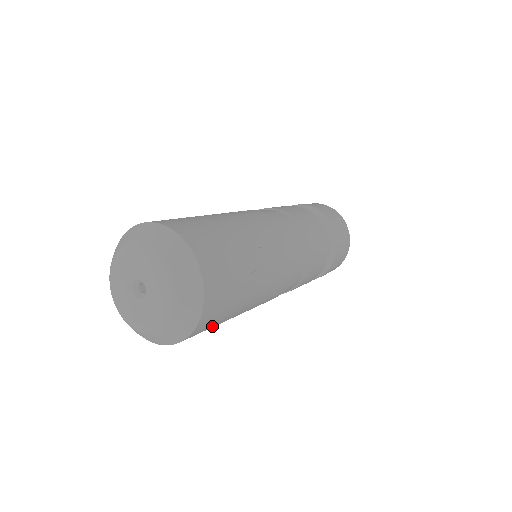
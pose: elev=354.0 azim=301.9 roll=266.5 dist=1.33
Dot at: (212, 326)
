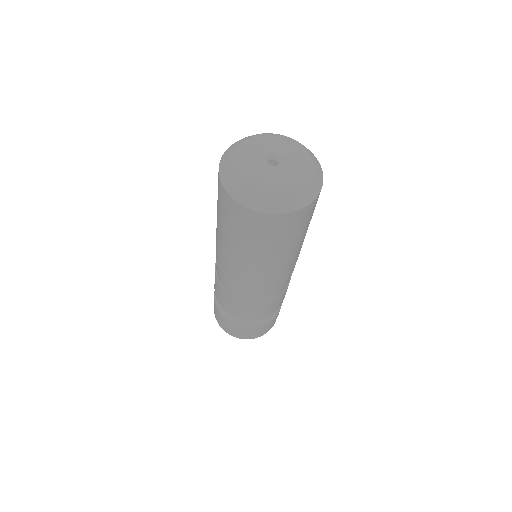
Dot at: (297, 229)
